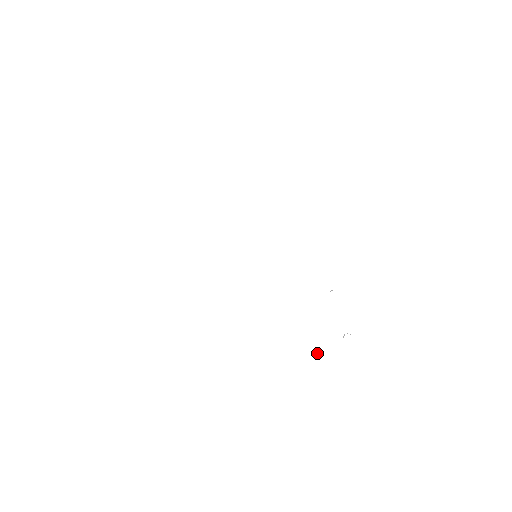
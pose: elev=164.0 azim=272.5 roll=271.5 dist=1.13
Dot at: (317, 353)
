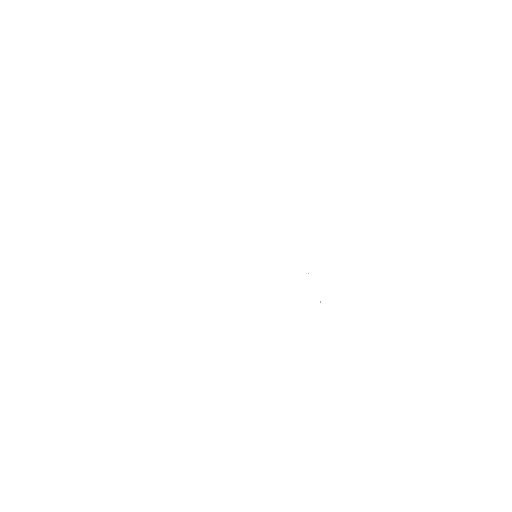
Dot at: (304, 317)
